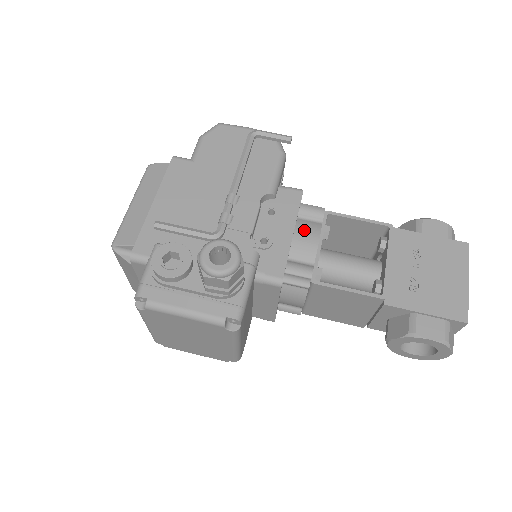
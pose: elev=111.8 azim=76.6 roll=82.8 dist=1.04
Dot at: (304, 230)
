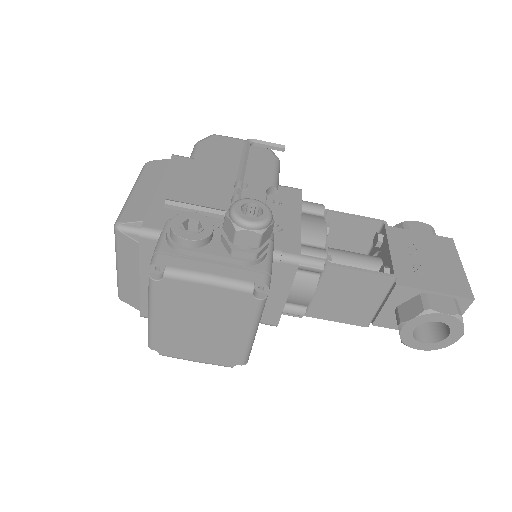
Dot at: (310, 219)
